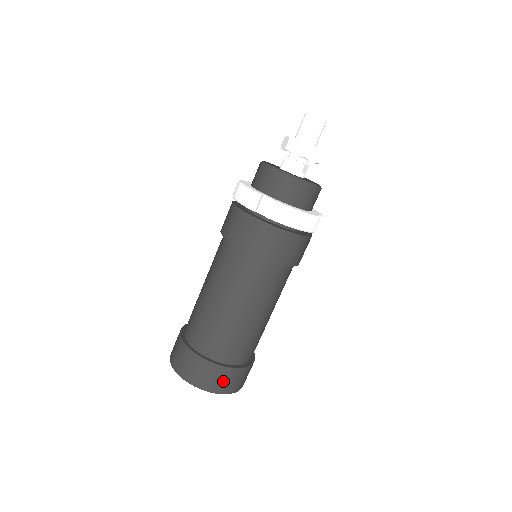
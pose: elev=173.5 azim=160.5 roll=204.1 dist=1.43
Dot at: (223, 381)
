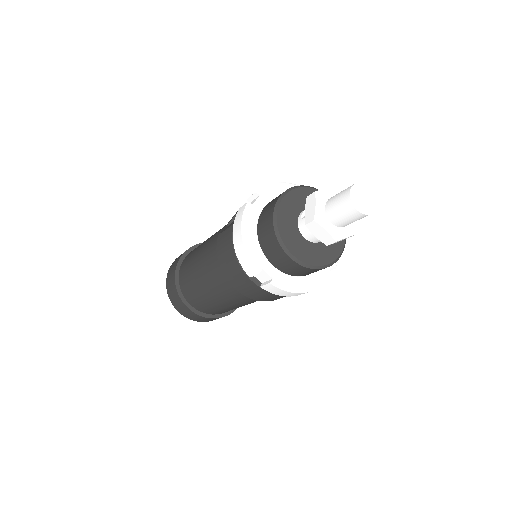
Dot at: (210, 320)
